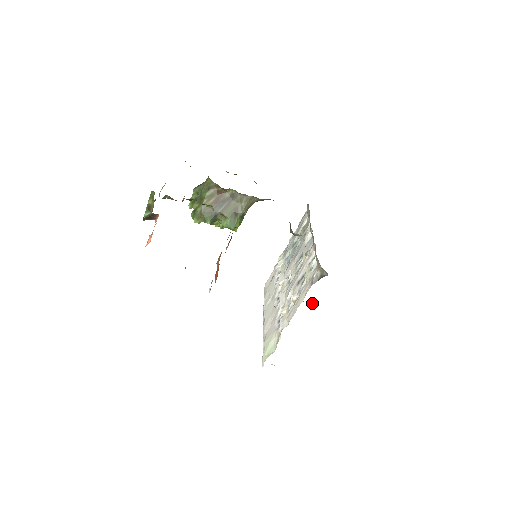
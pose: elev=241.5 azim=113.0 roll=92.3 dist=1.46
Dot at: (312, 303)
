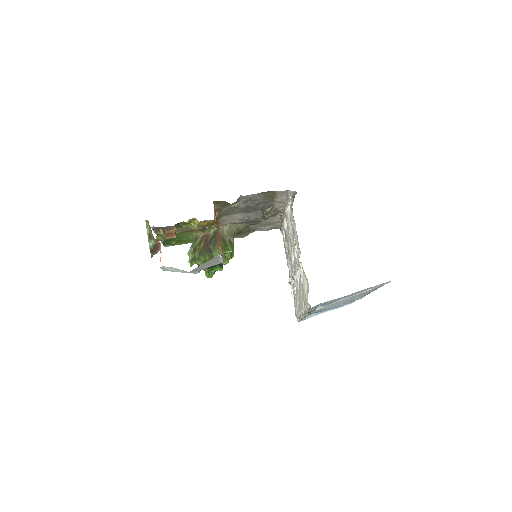
Dot at: (344, 305)
